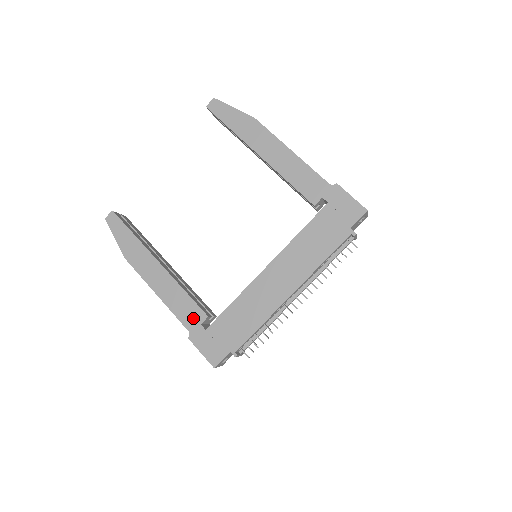
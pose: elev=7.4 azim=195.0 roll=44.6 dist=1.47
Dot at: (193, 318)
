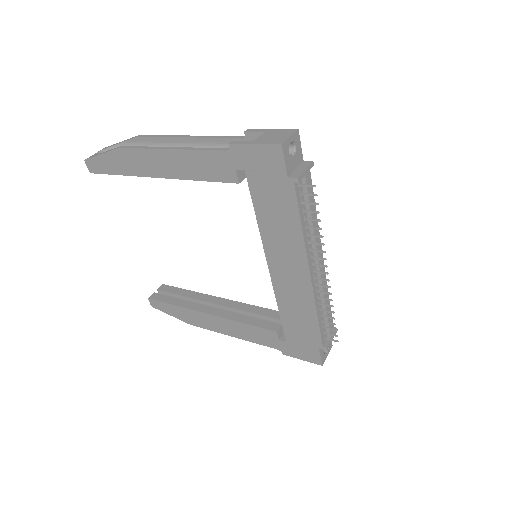
Dot at: (270, 339)
